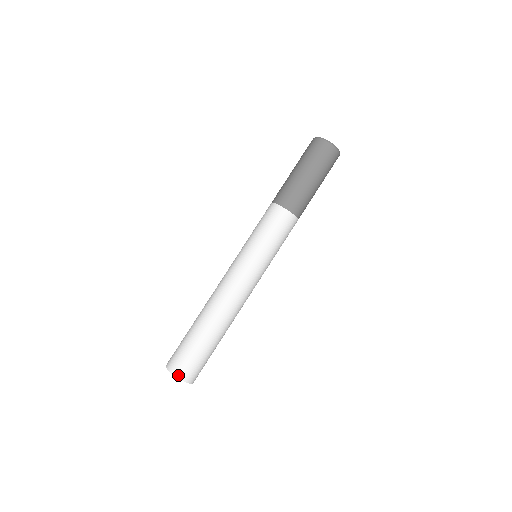
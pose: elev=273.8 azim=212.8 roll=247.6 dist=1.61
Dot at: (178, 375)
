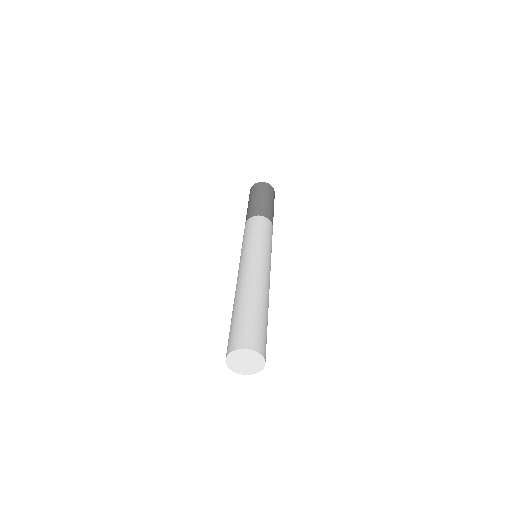
Dot at: (251, 347)
